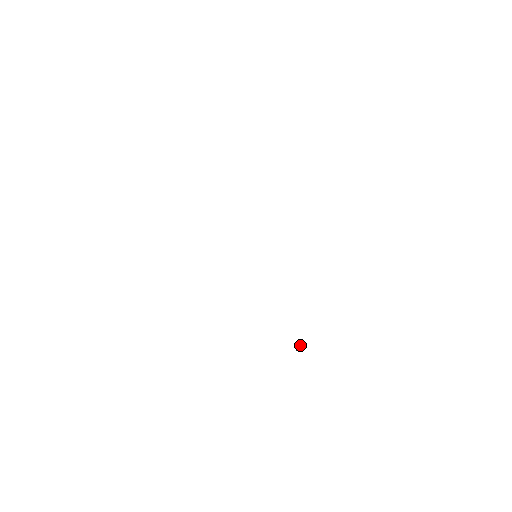
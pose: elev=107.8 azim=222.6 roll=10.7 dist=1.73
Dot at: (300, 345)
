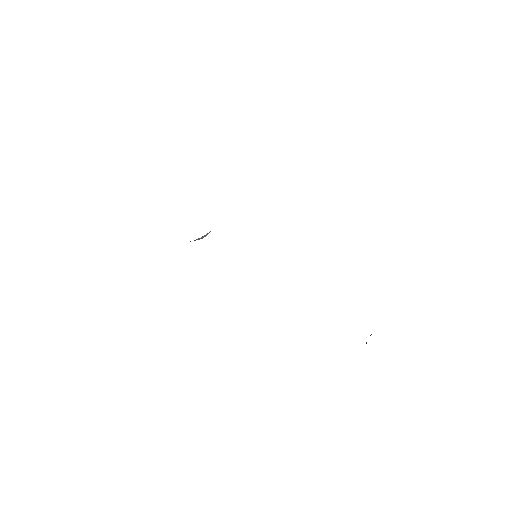
Dot at: (370, 335)
